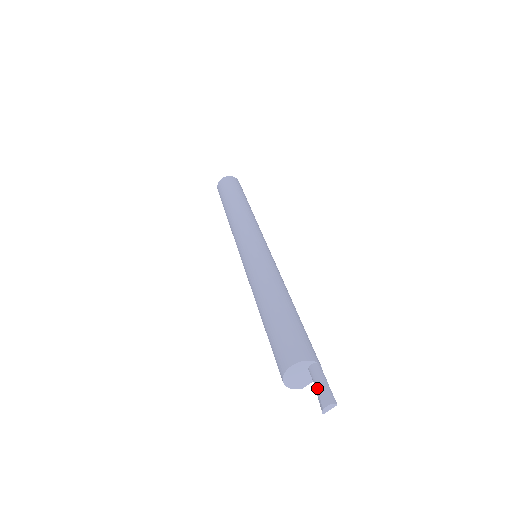
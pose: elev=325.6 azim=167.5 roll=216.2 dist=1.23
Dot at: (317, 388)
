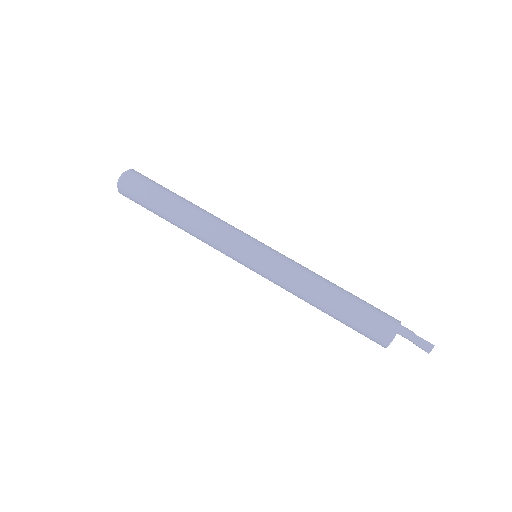
Dot at: occluded
